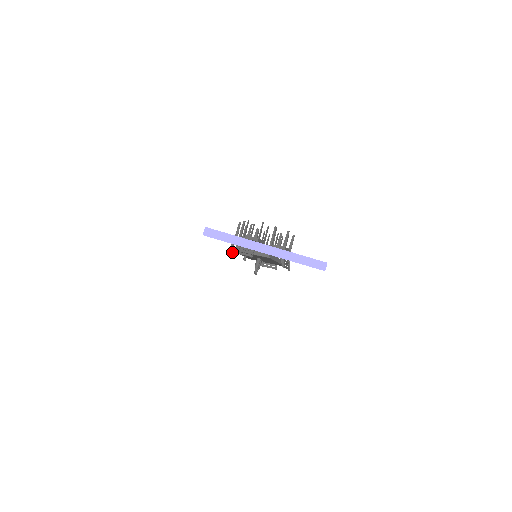
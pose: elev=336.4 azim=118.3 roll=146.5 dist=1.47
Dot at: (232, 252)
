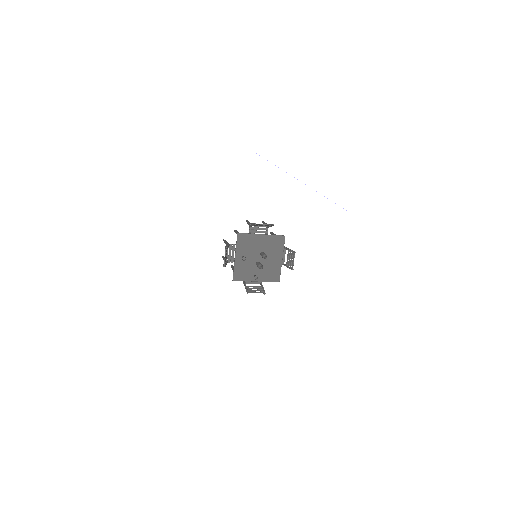
Dot at: (225, 255)
